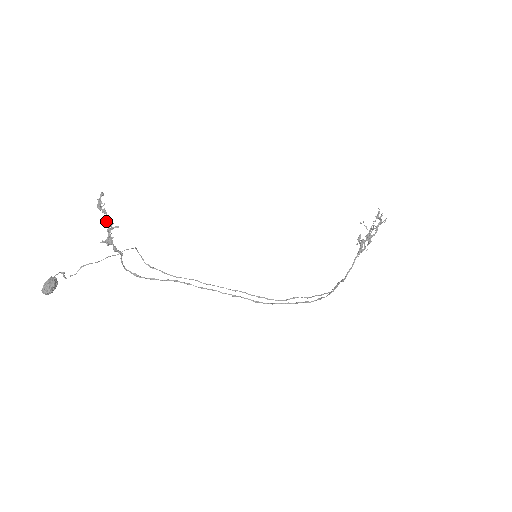
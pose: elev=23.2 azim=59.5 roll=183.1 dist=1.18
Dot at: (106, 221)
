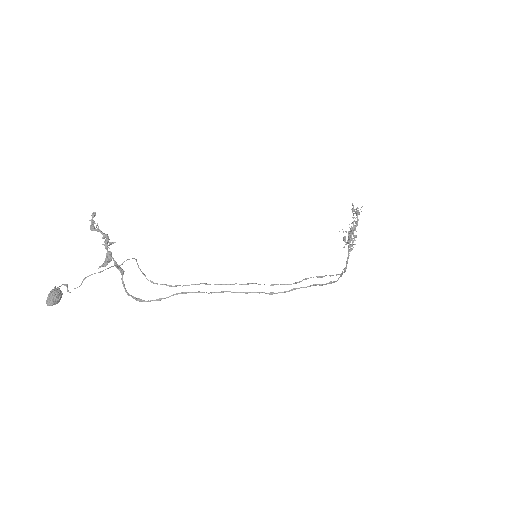
Dot at: (102, 238)
